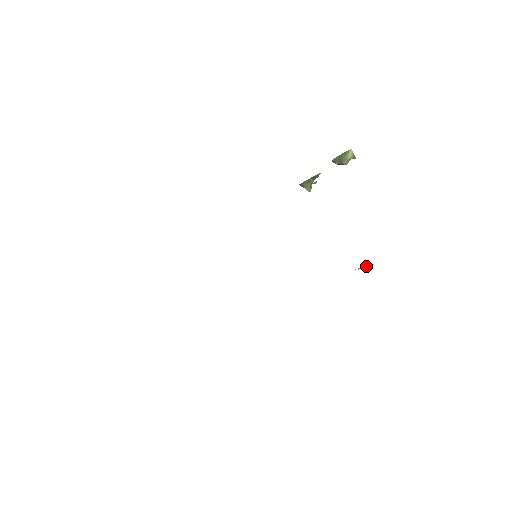
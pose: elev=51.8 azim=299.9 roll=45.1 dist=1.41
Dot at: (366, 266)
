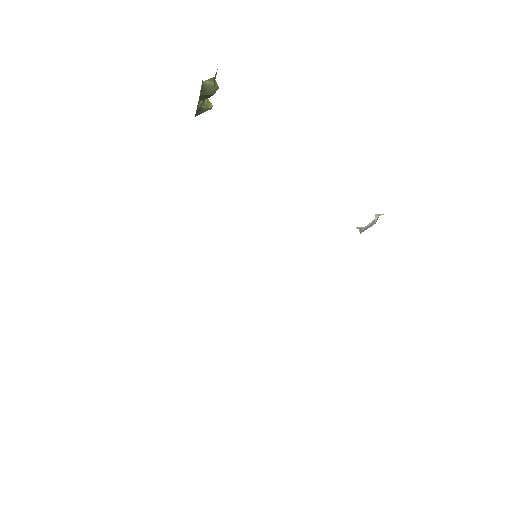
Dot at: (369, 223)
